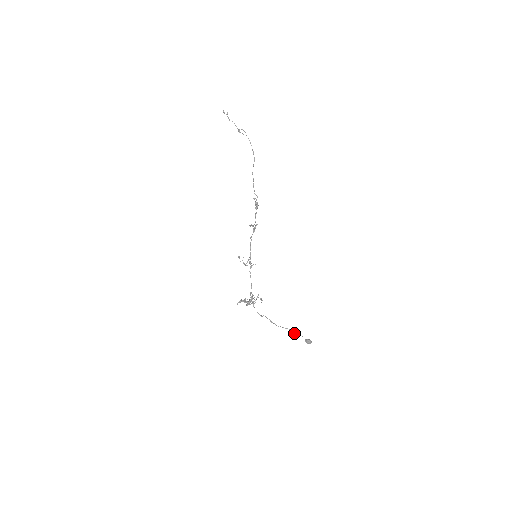
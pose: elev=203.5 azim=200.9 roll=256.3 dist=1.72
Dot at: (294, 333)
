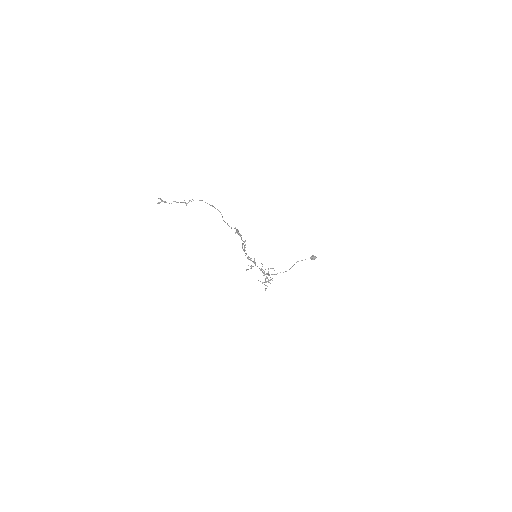
Dot at: occluded
